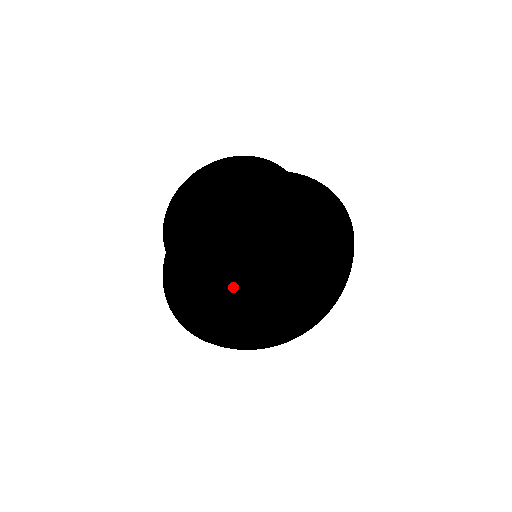
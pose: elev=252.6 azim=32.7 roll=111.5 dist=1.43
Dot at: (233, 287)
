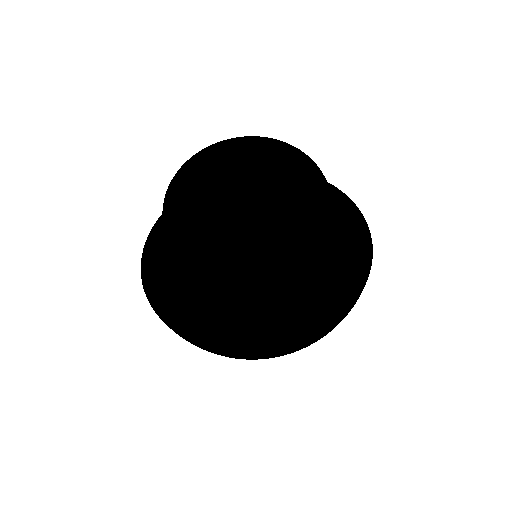
Dot at: (244, 269)
